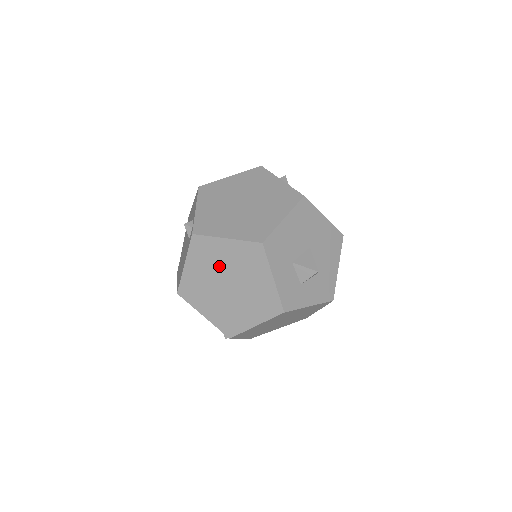
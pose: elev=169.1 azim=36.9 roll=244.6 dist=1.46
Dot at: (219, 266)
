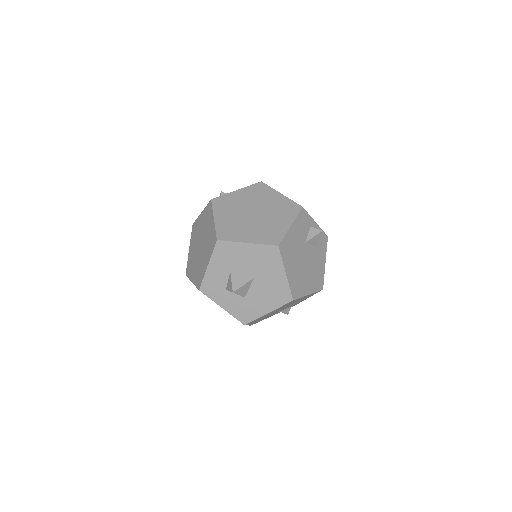
Dot at: (205, 230)
